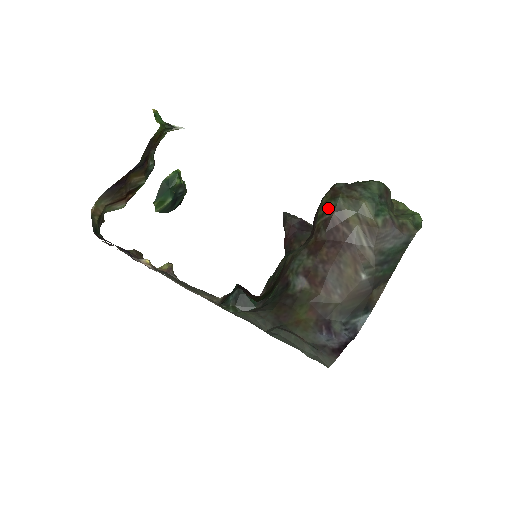
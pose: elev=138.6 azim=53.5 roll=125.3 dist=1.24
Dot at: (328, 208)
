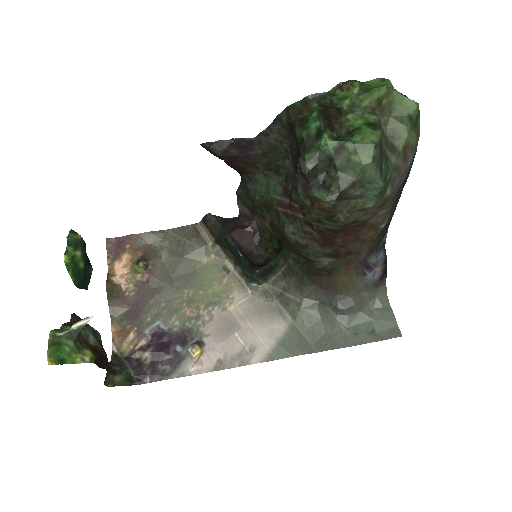
Dot at: (327, 224)
